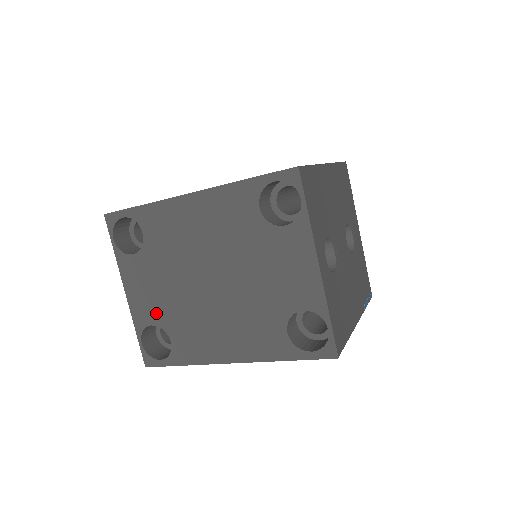
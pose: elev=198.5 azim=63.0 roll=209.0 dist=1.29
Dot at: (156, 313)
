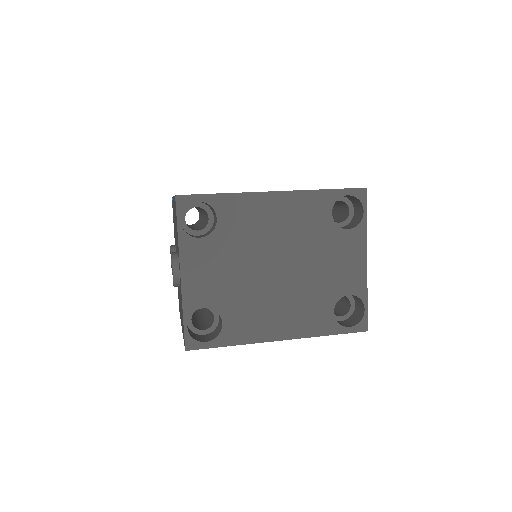
Dot at: (213, 296)
